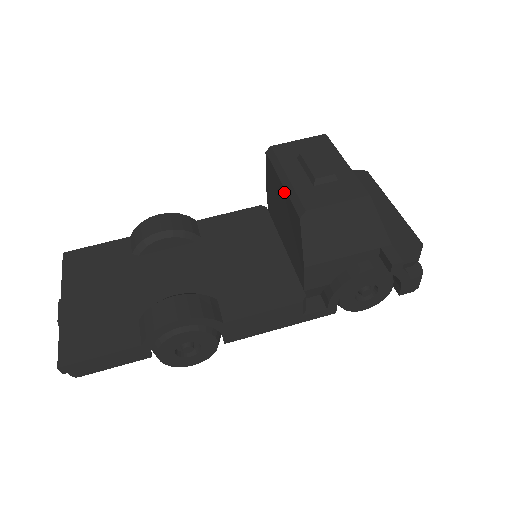
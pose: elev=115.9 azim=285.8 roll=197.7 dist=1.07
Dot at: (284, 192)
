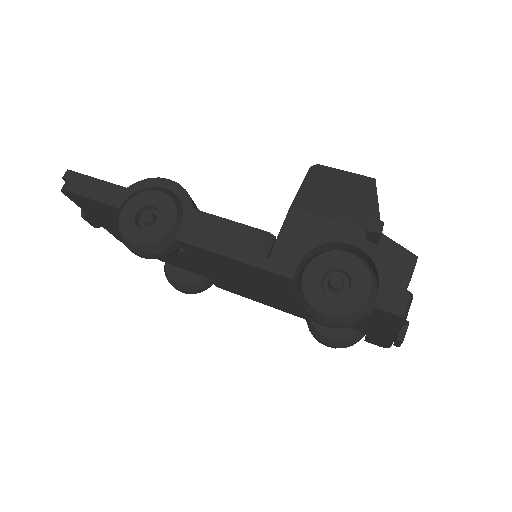
Dot at: occluded
